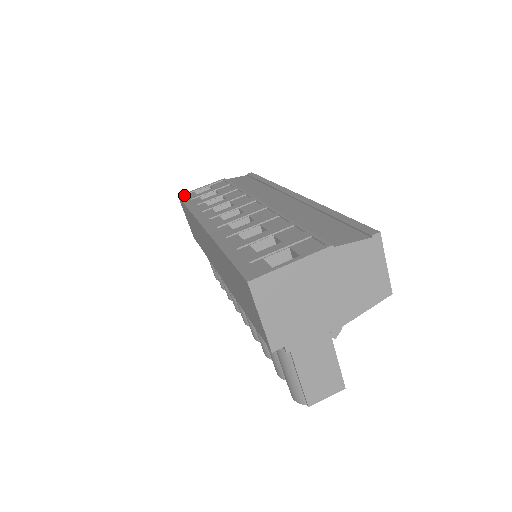
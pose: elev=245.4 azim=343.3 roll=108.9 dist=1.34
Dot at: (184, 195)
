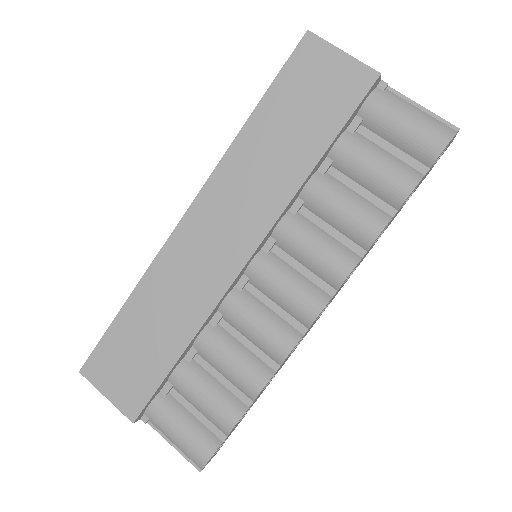
Dot at: occluded
